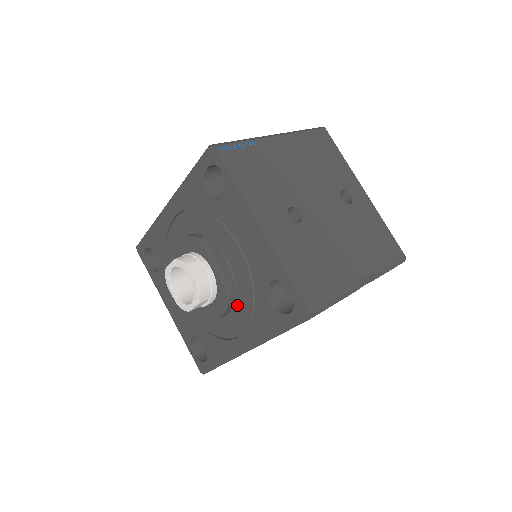
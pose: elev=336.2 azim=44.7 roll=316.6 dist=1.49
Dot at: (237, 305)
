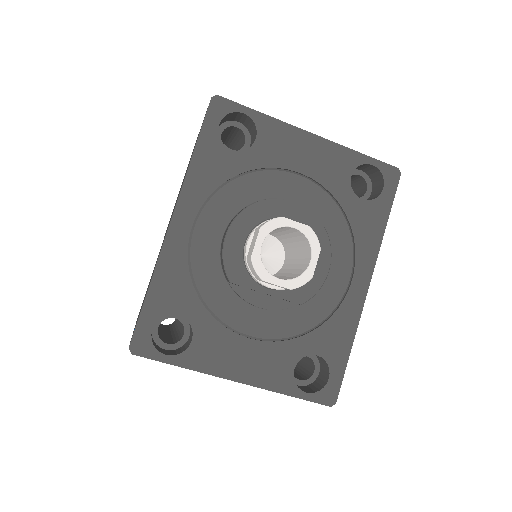
Dot at: (331, 244)
